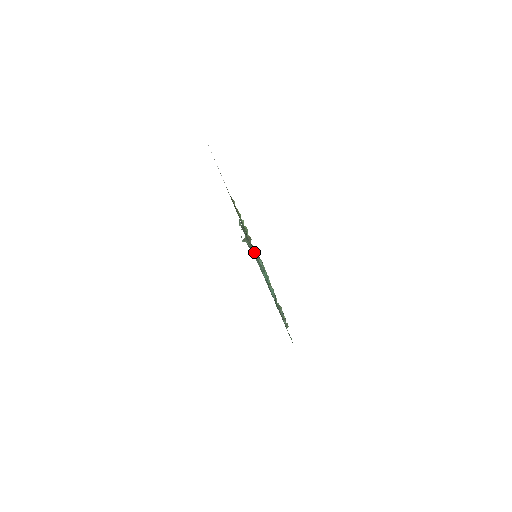
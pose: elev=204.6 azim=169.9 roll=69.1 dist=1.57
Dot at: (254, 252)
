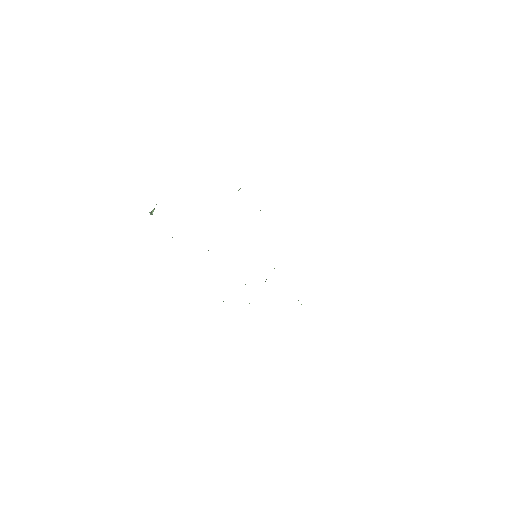
Dot at: occluded
